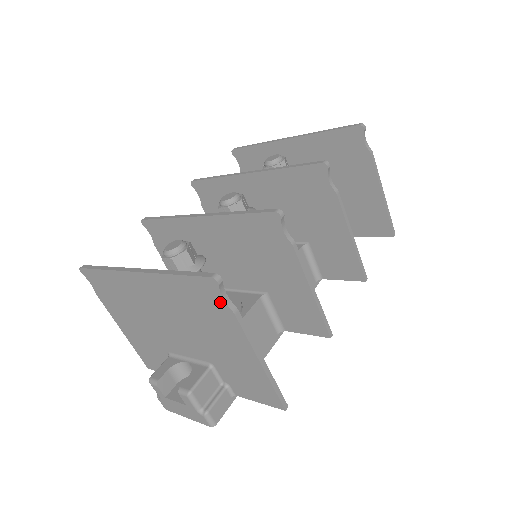
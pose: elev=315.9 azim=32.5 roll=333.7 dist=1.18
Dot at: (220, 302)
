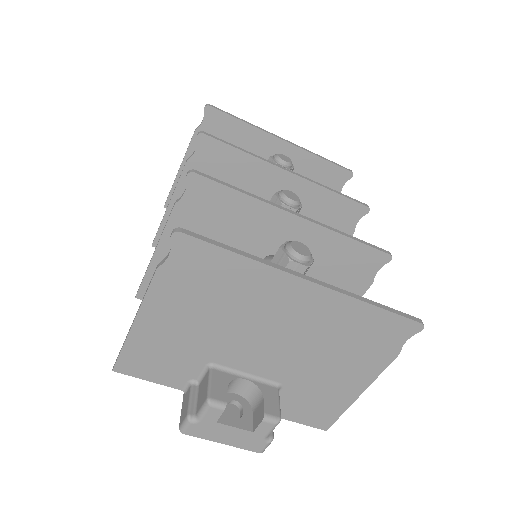
Dot at: (398, 342)
